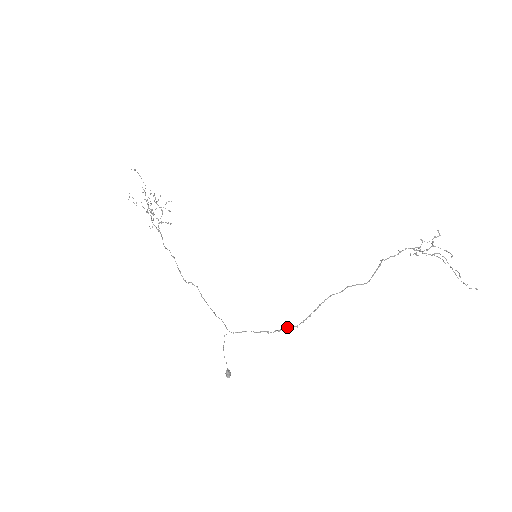
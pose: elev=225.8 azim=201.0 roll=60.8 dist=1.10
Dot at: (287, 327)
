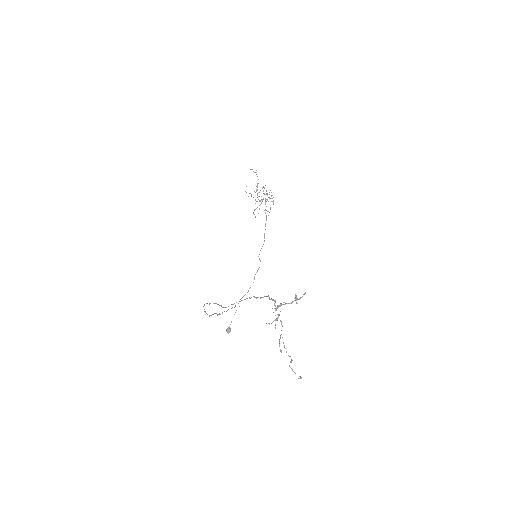
Dot at: (213, 314)
